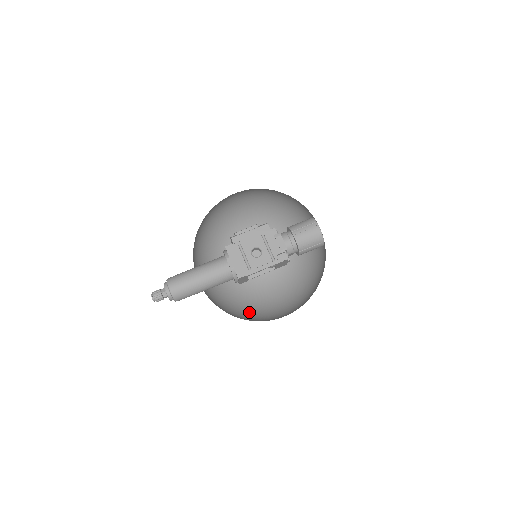
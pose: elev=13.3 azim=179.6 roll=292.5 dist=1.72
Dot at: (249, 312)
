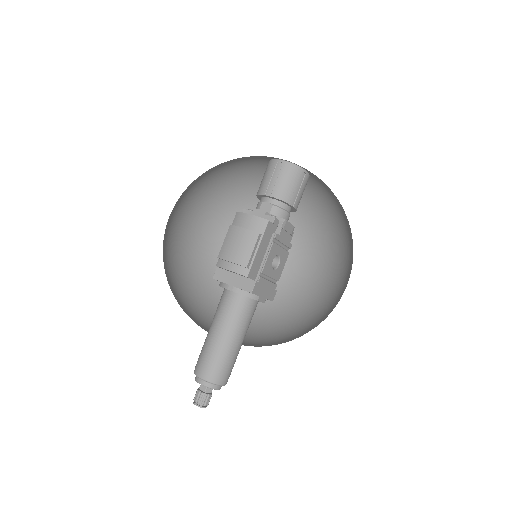
Dot at: occluded
